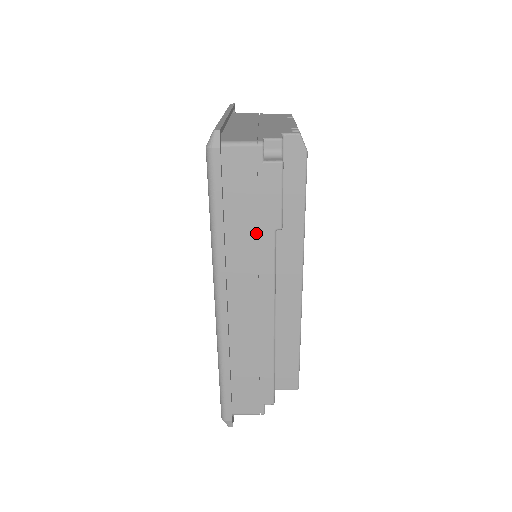
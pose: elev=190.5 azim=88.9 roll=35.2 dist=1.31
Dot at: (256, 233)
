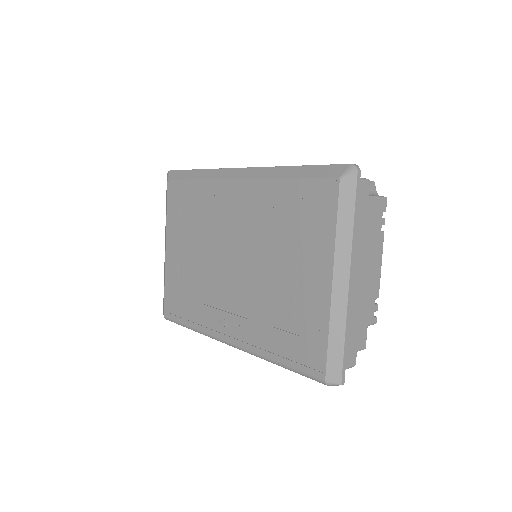
Dot at: occluded
